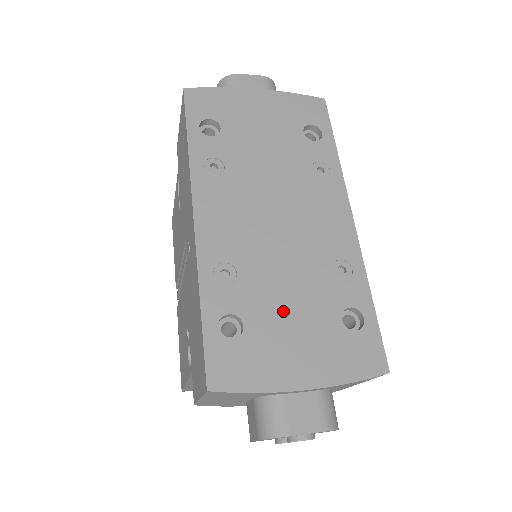
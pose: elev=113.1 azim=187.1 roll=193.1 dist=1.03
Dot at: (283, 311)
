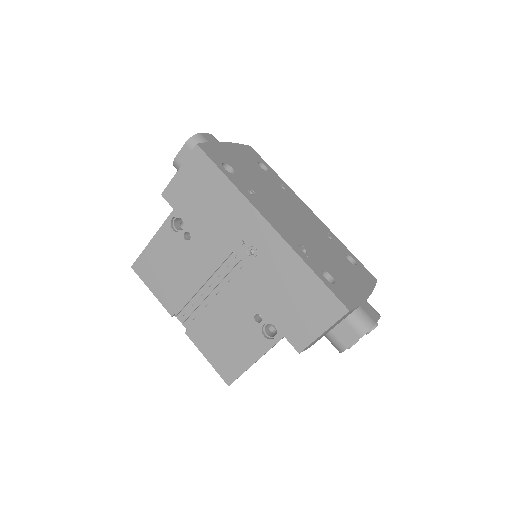
Dot at: (334, 264)
